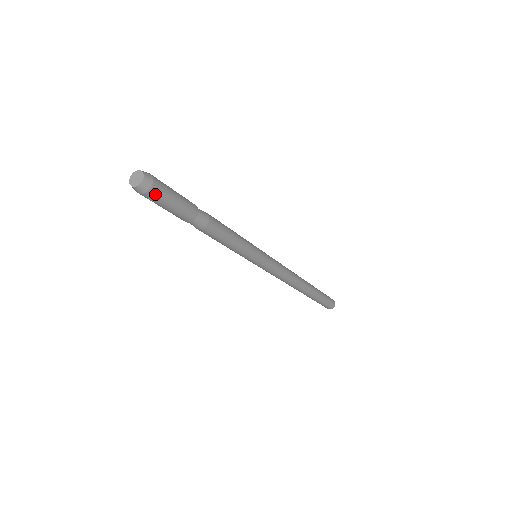
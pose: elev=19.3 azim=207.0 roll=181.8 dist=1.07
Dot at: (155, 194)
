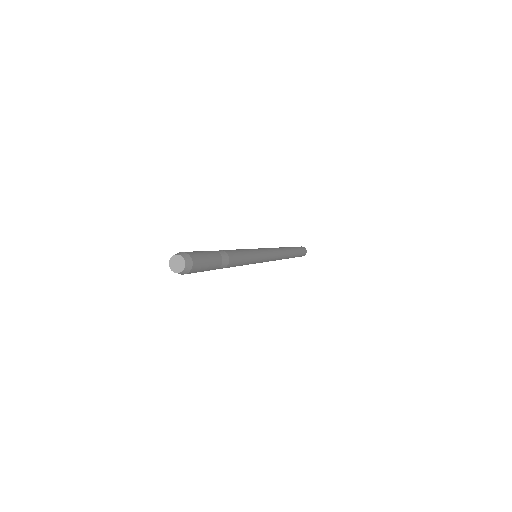
Dot at: (188, 273)
